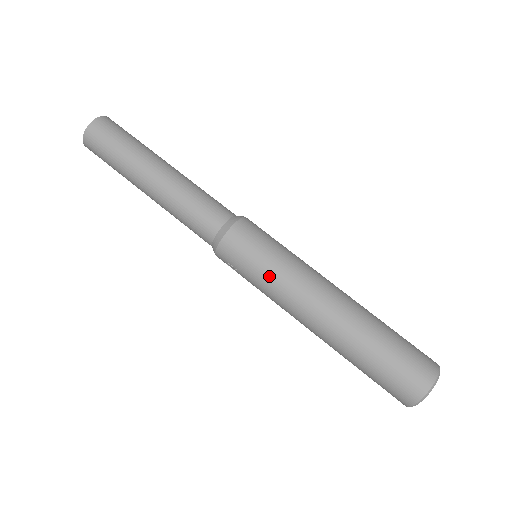
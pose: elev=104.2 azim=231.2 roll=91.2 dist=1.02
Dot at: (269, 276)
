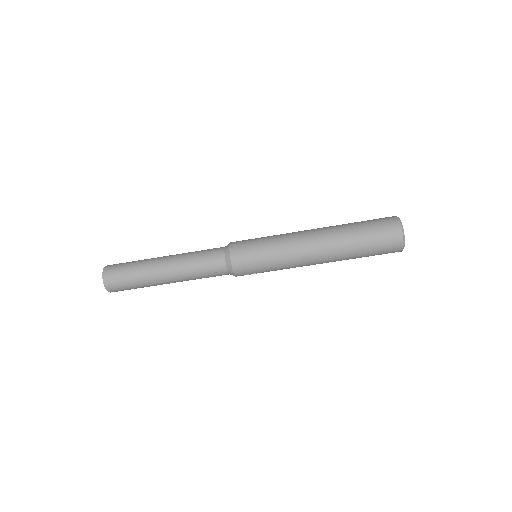
Dot at: (274, 262)
